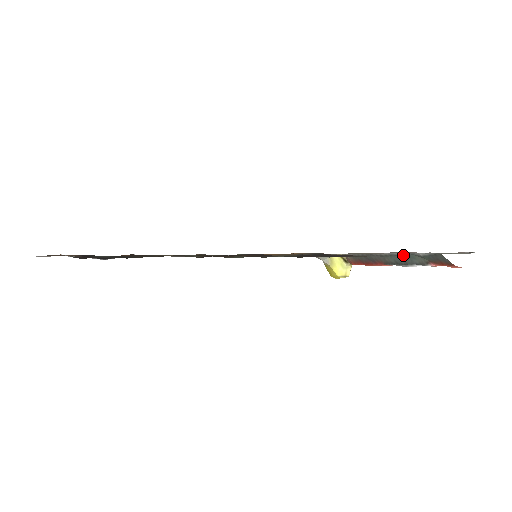
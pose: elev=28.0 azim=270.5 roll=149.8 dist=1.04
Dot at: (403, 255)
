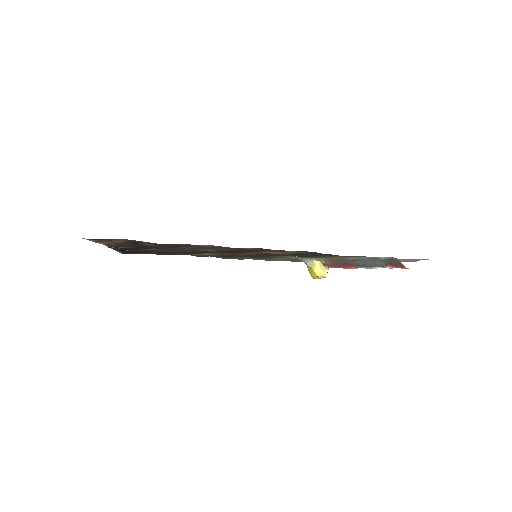
Dot at: (369, 259)
